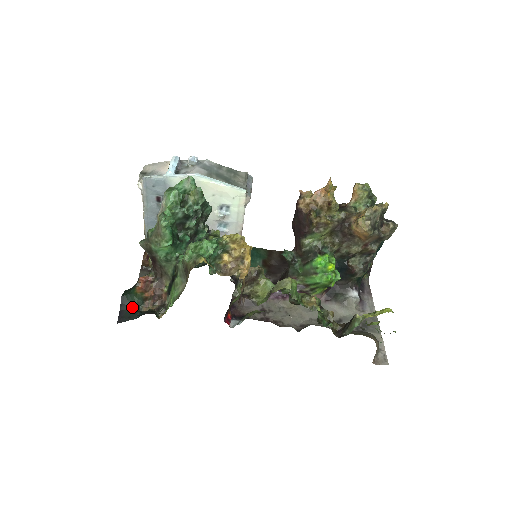
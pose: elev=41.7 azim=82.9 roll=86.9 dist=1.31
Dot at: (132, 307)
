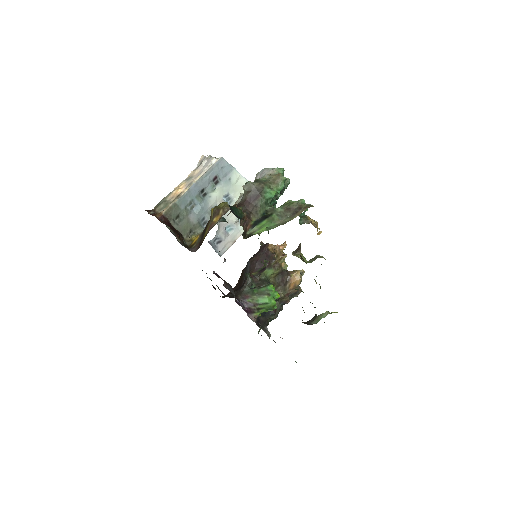
Dot at: occluded
